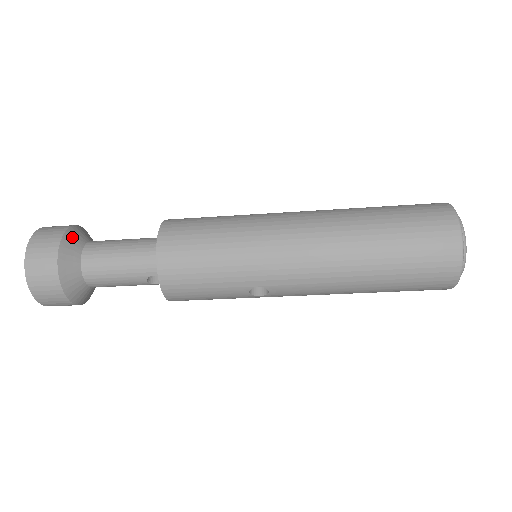
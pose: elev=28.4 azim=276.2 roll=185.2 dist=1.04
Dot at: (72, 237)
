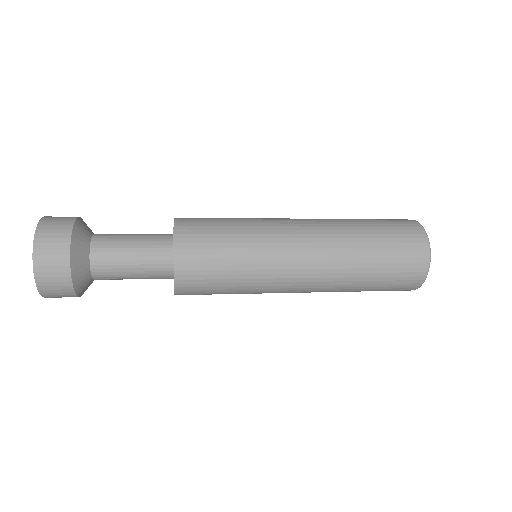
Dot at: (77, 257)
